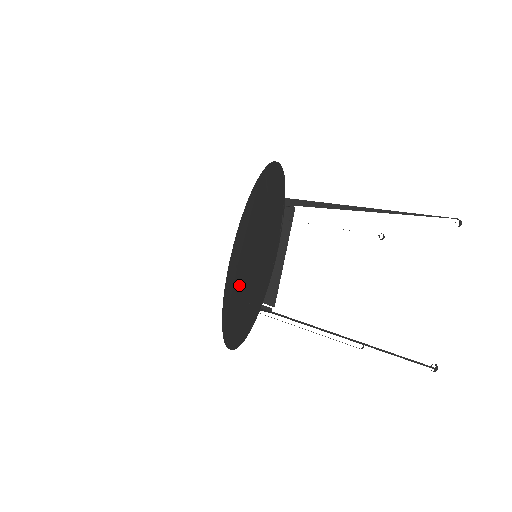
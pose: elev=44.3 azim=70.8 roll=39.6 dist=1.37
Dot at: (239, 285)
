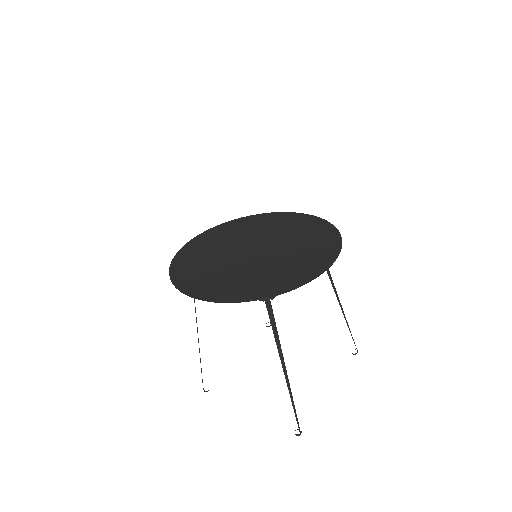
Dot at: (228, 262)
